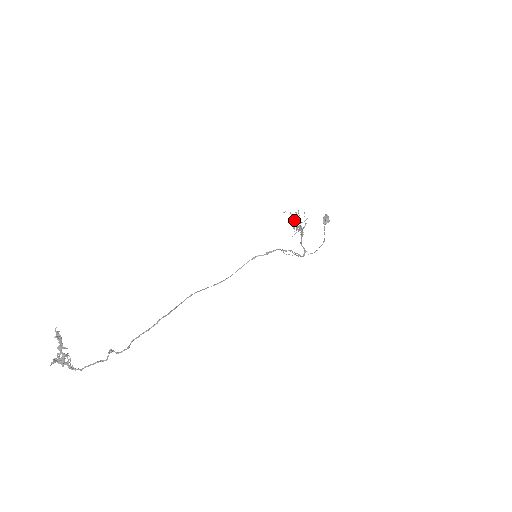
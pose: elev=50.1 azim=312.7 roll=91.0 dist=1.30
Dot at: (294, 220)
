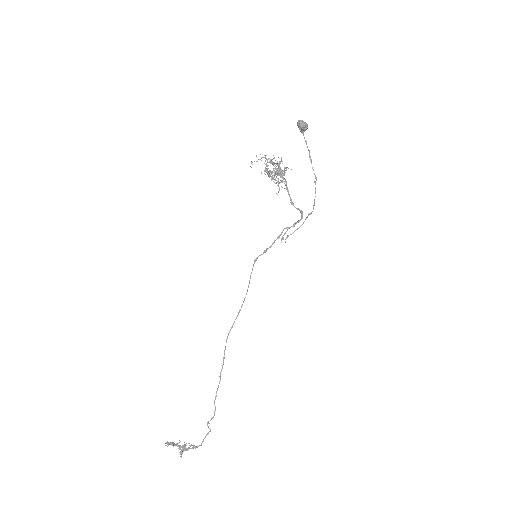
Dot at: (268, 175)
